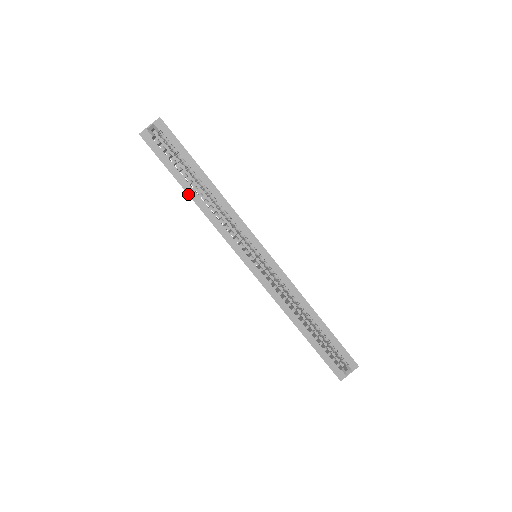
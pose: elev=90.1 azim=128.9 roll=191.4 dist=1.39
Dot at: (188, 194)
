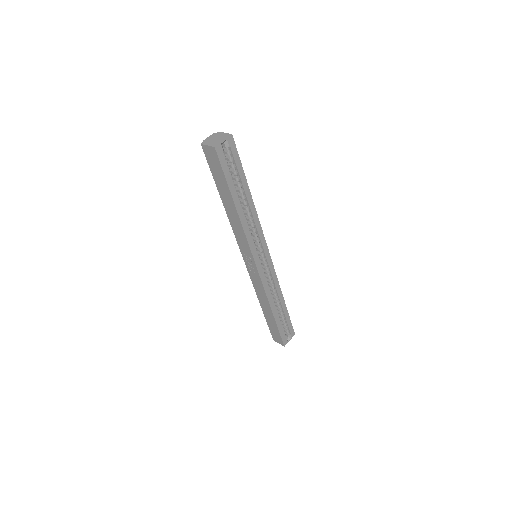
Dot at: (235, 205)
